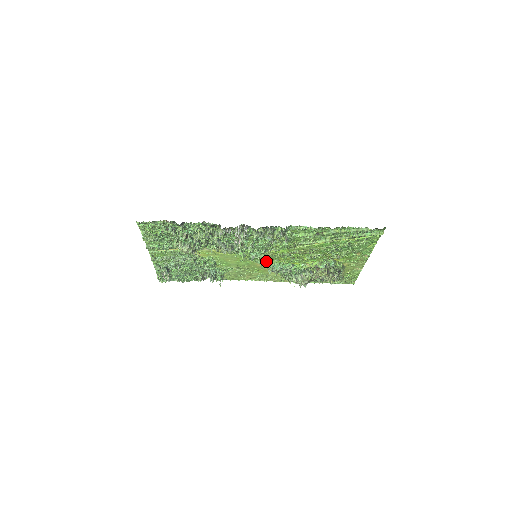
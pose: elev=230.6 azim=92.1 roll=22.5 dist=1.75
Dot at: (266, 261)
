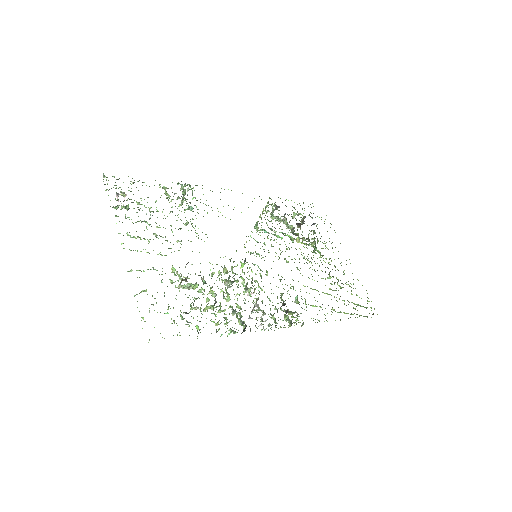
Dot at: occluded
